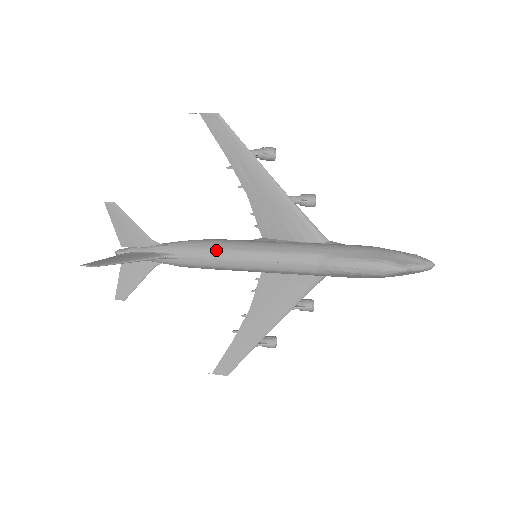
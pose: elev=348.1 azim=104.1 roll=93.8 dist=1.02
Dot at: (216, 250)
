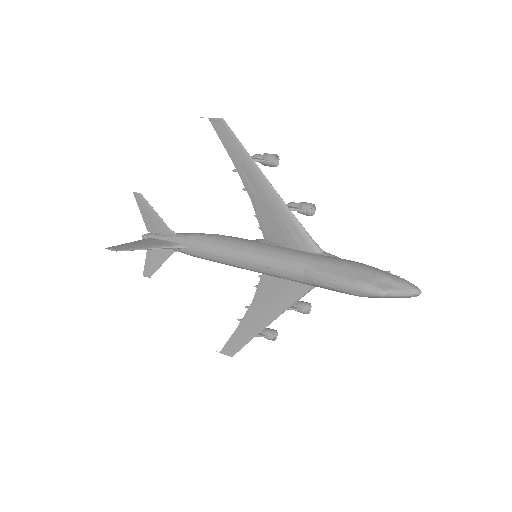
Dot at: (219, 247)
